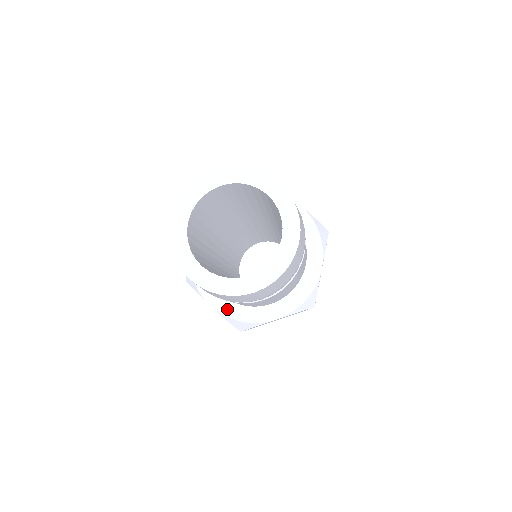
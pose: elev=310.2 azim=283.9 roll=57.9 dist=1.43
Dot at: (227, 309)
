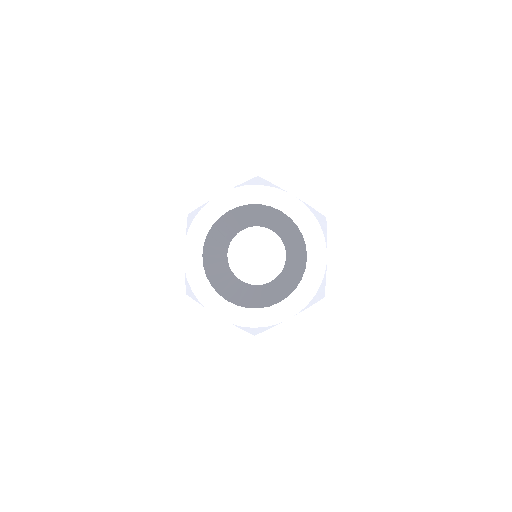
Dot at: occluded
